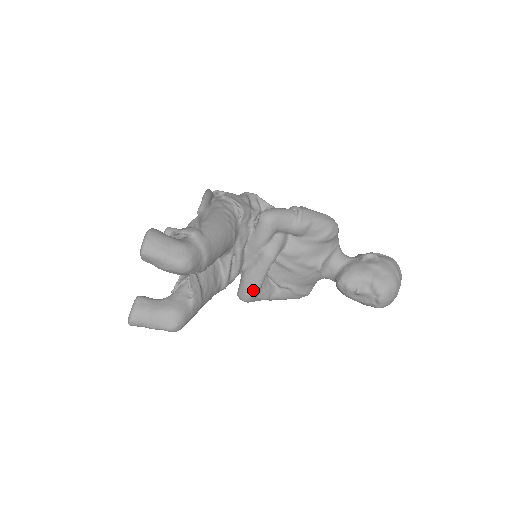
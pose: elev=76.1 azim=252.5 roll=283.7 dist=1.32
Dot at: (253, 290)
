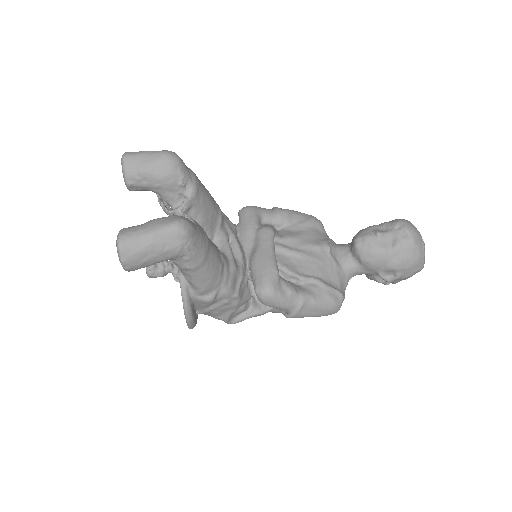
Dot at: (269, 267)
